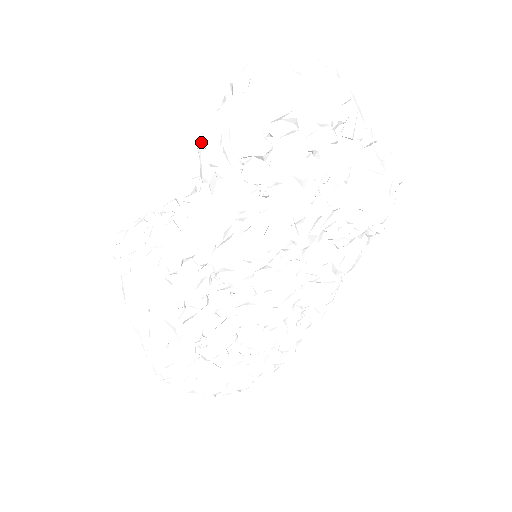
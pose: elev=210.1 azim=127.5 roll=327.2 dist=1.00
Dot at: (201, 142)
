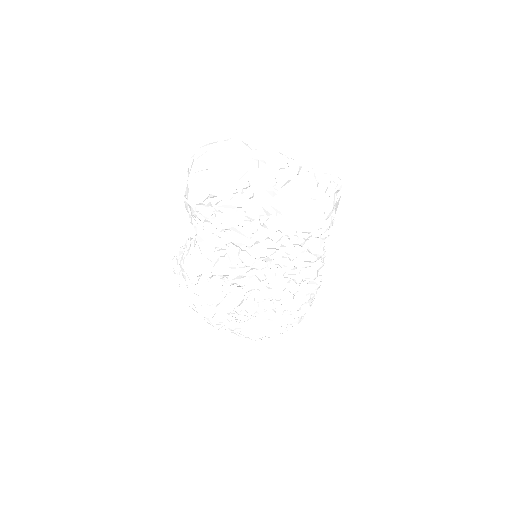
Dot at: (186, 209)
